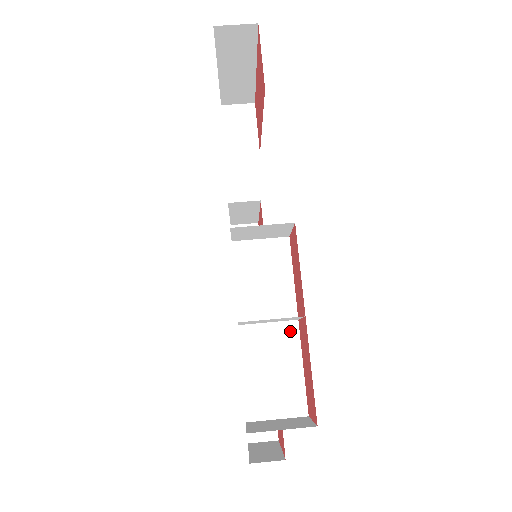
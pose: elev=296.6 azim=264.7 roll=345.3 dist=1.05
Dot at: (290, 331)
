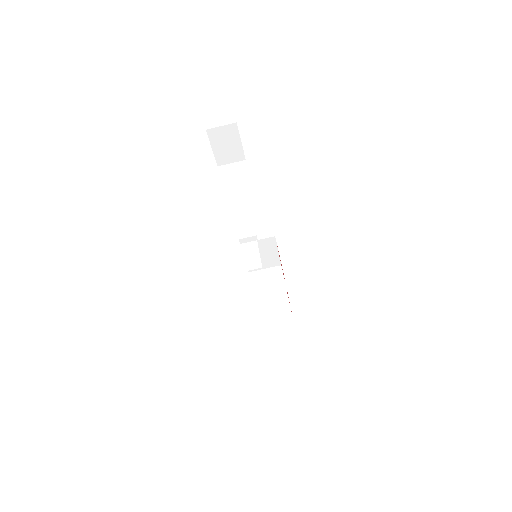
Dot at: occluded
